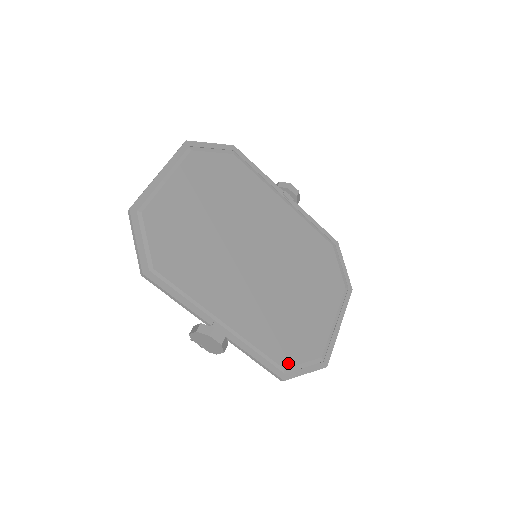
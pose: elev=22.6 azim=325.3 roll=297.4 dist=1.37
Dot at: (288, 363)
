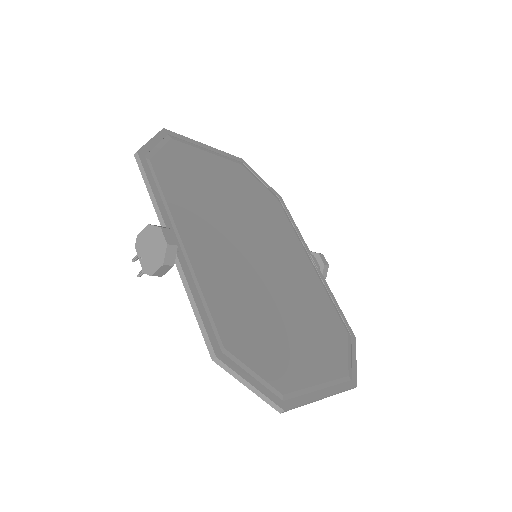
Dot at: (233, 350)
